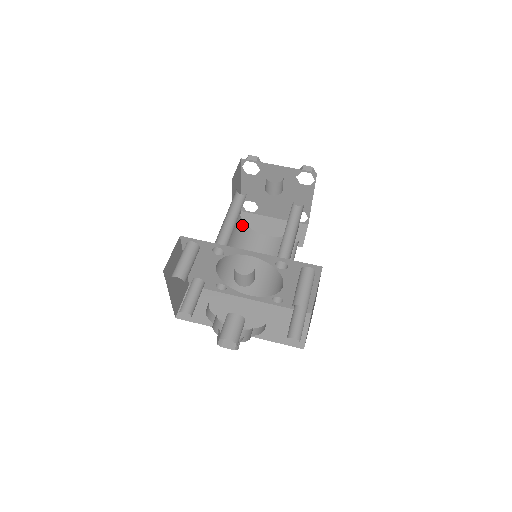
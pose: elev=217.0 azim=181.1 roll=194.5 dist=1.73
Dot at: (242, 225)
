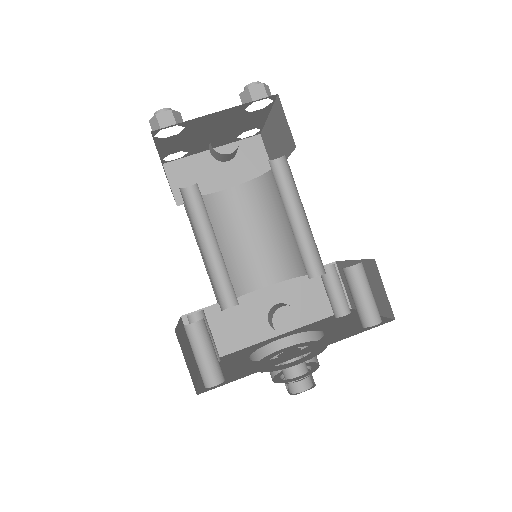
Dot at: occluded
